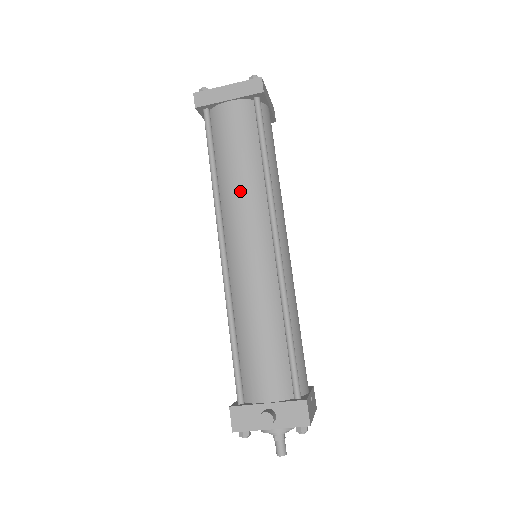
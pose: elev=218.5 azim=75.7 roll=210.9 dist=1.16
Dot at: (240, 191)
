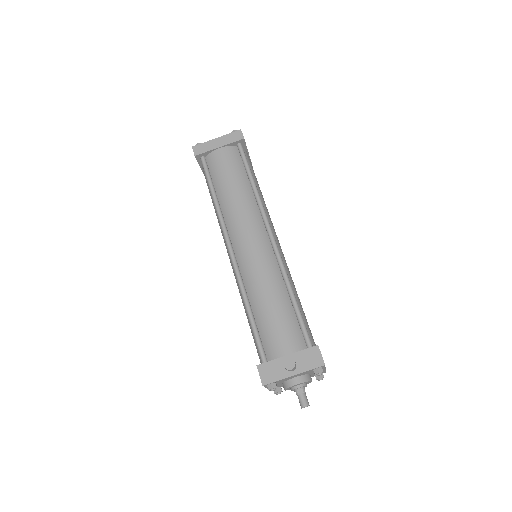
Dot at: (238, 205)
